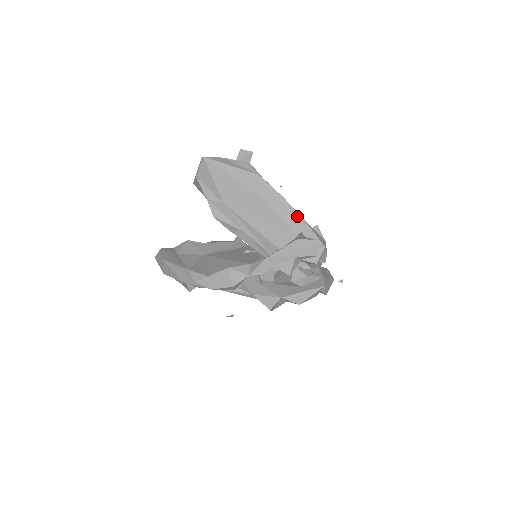
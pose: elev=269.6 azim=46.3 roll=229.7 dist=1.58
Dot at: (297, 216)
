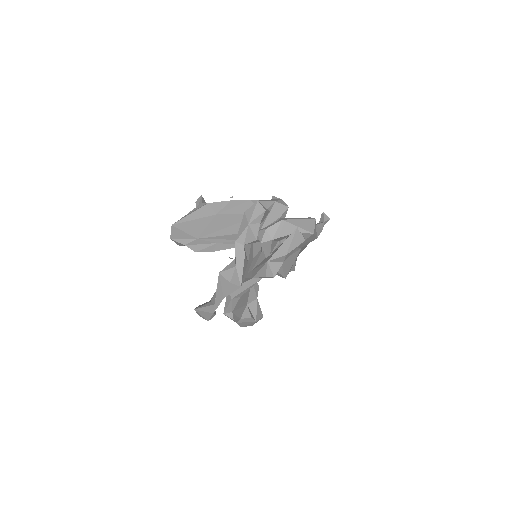
Dot at: (247, 202)
